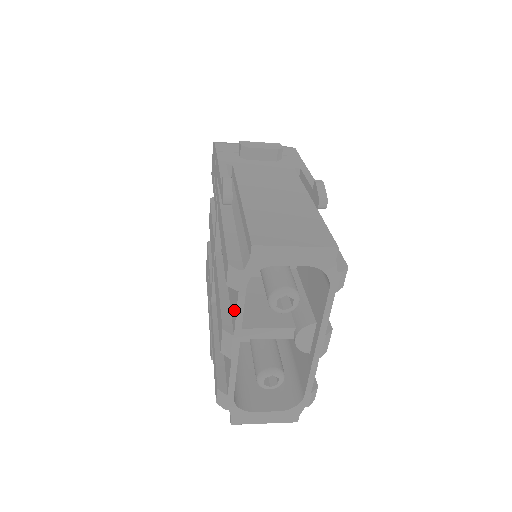
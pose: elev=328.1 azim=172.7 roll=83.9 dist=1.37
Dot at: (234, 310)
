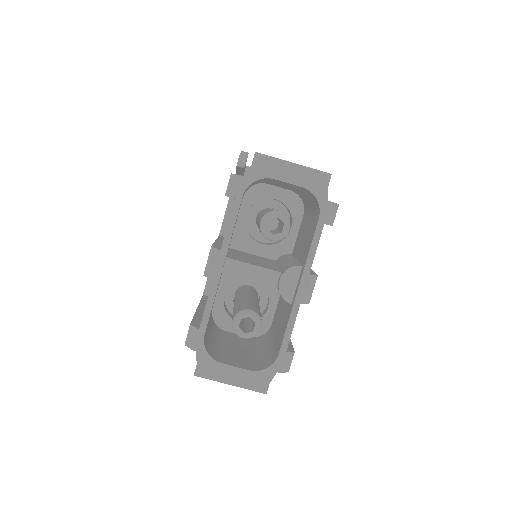
Dot at: occluded
